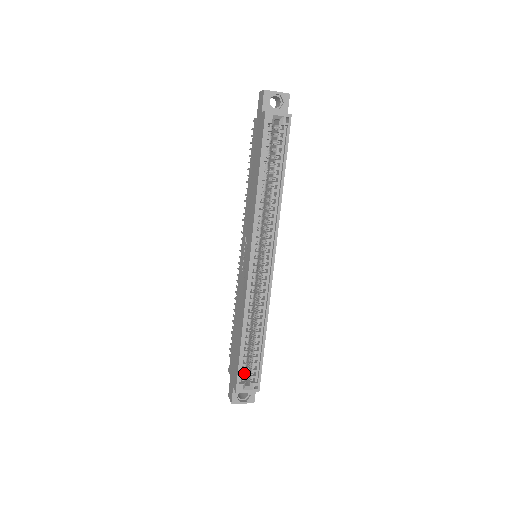
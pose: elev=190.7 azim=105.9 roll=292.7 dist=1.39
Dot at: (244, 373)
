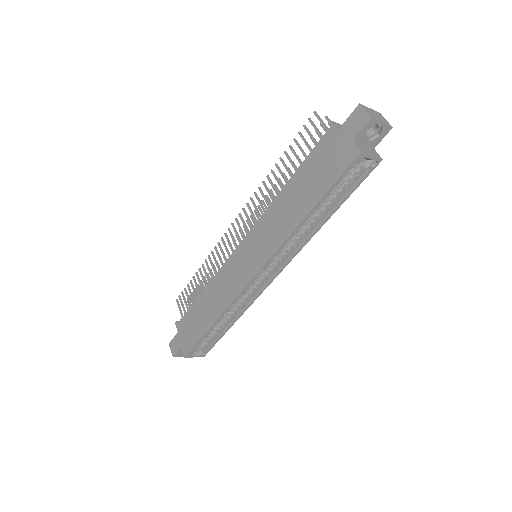
Dot at: (198, 344)
